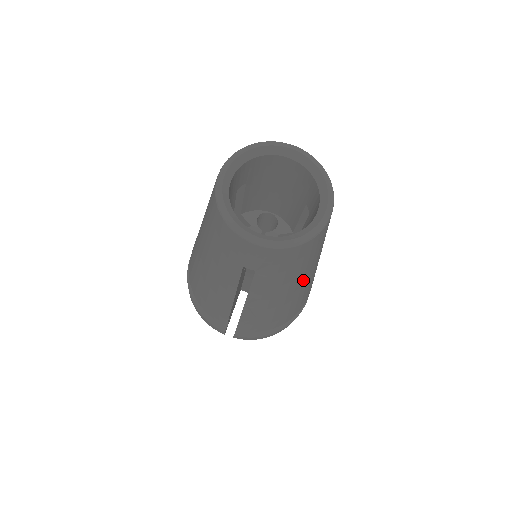
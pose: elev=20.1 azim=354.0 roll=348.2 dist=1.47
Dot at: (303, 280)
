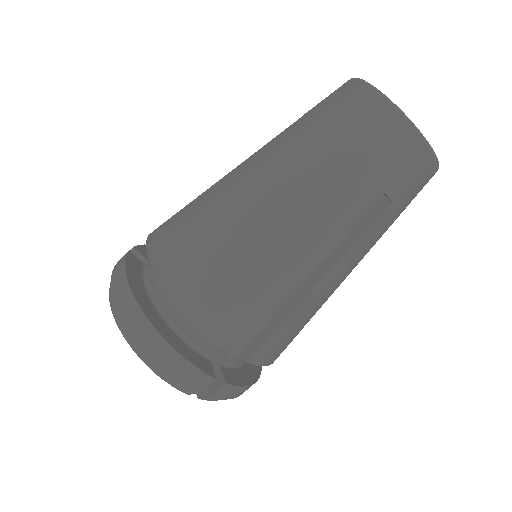
Dot at: occluded
